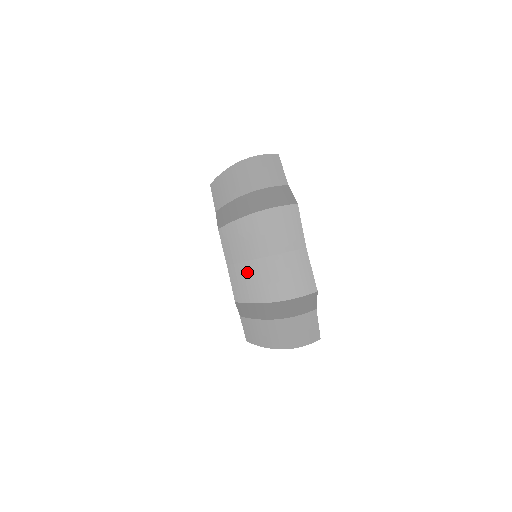
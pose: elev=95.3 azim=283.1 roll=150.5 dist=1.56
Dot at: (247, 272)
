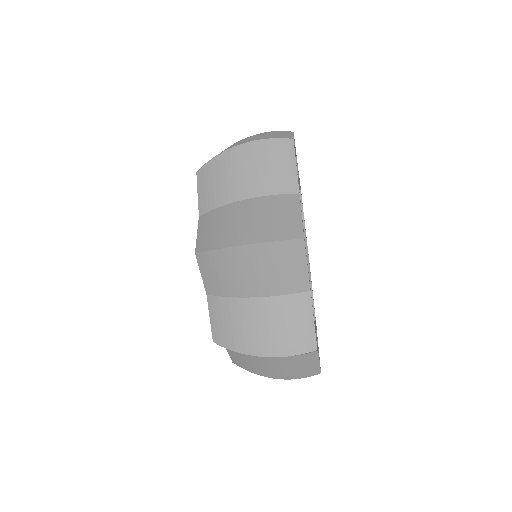
Dot at: (247, 358)
